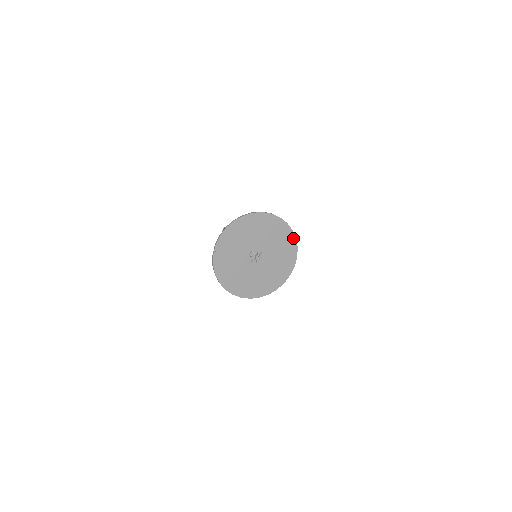
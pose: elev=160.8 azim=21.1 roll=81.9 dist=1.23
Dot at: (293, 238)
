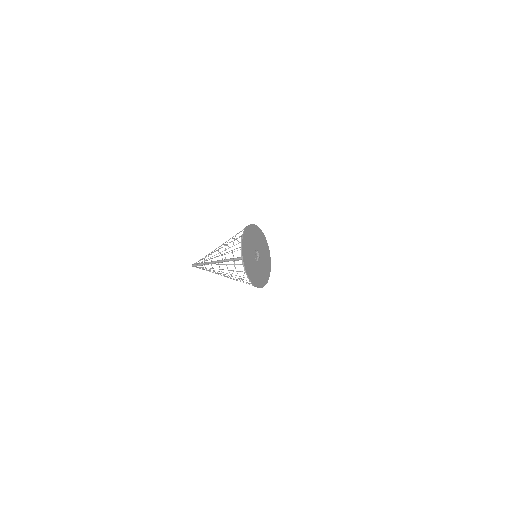
Dot at: (261, 231)
